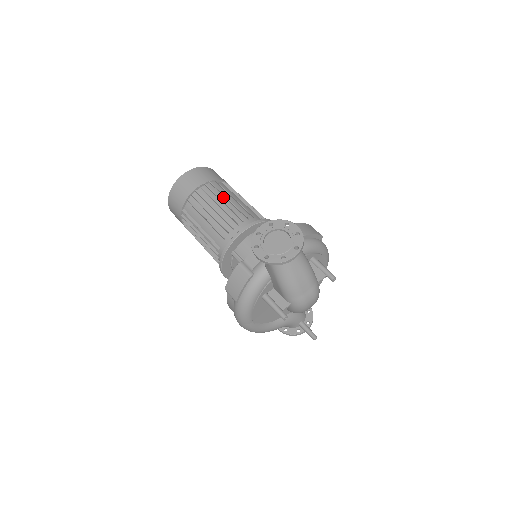
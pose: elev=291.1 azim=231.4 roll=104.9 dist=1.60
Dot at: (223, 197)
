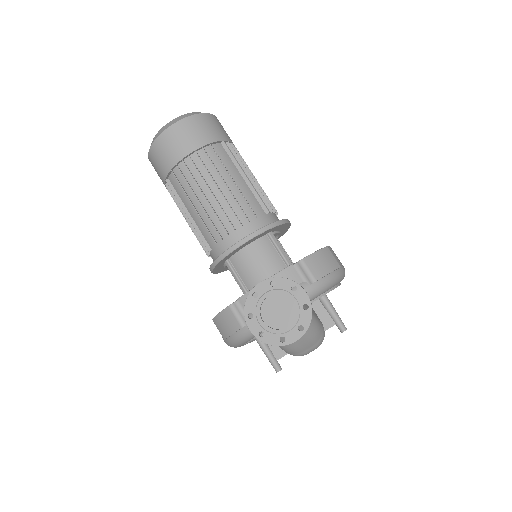
Dot at: (219, 177)
